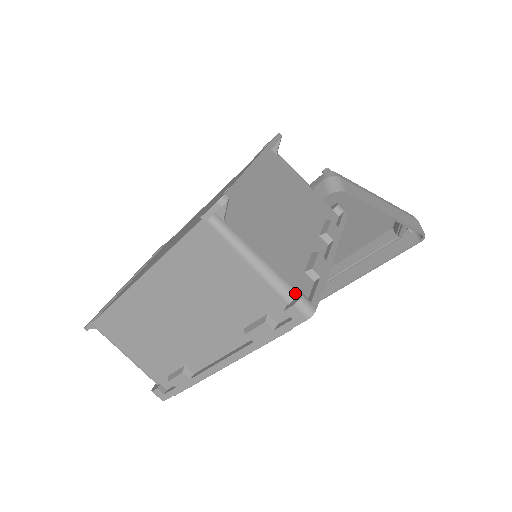
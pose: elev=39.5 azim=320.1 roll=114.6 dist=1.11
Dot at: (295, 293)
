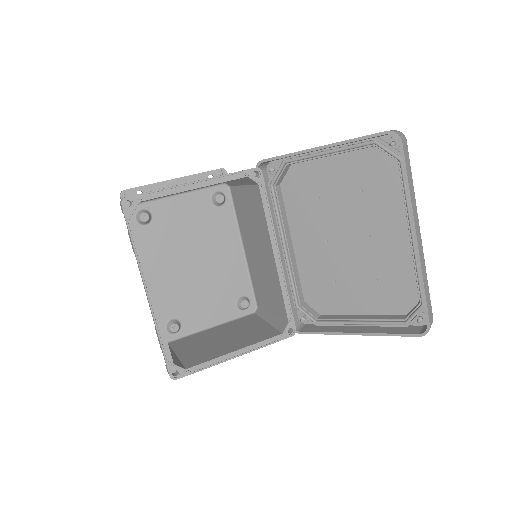
Dot at: (130, 202)
